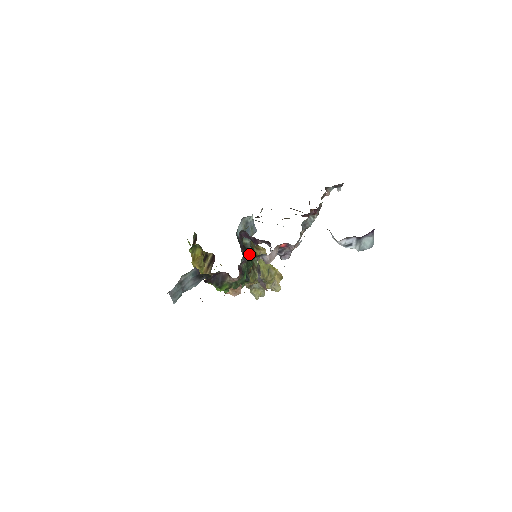
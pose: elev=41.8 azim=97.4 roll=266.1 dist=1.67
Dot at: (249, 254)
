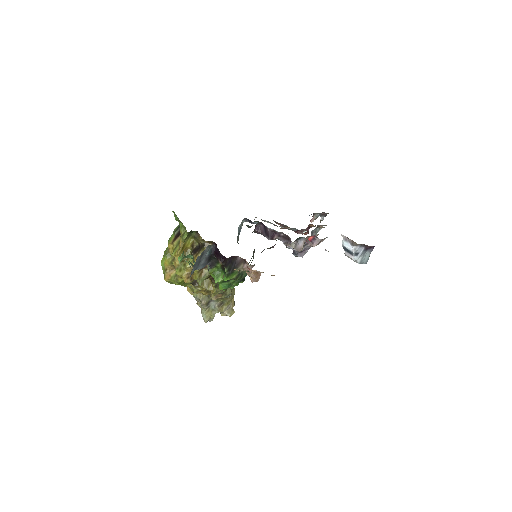
Dot at: occluded
